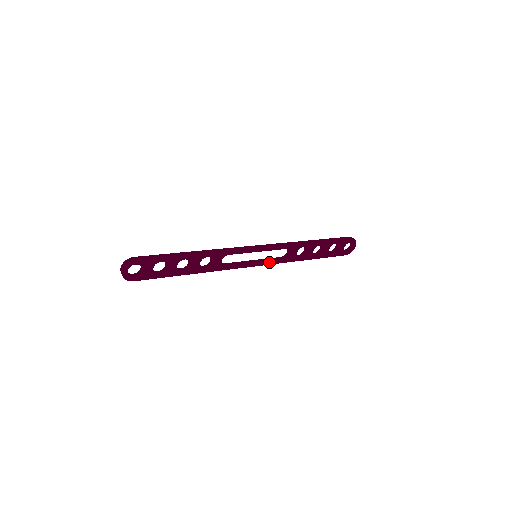
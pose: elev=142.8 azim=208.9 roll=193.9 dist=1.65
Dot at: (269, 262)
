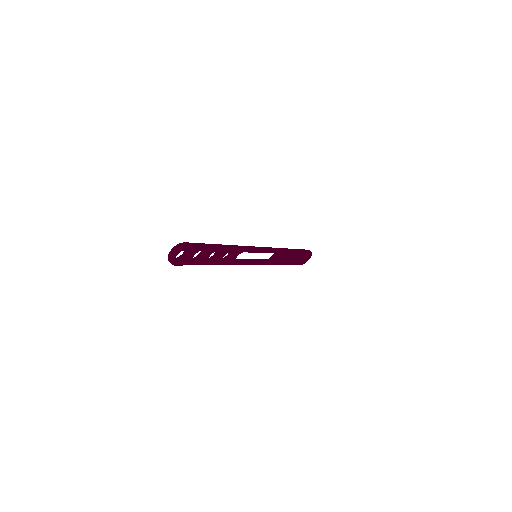
Dot at: (261, 263)
